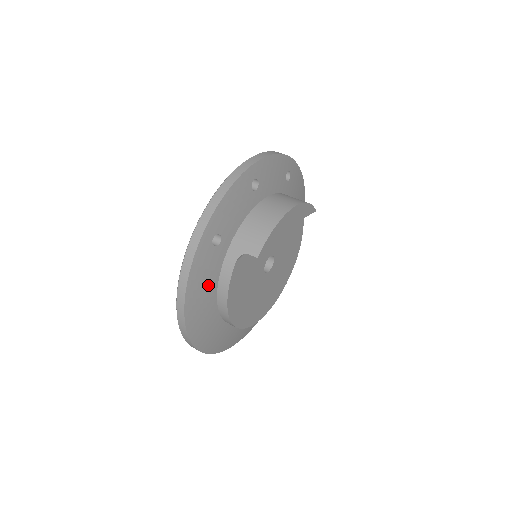
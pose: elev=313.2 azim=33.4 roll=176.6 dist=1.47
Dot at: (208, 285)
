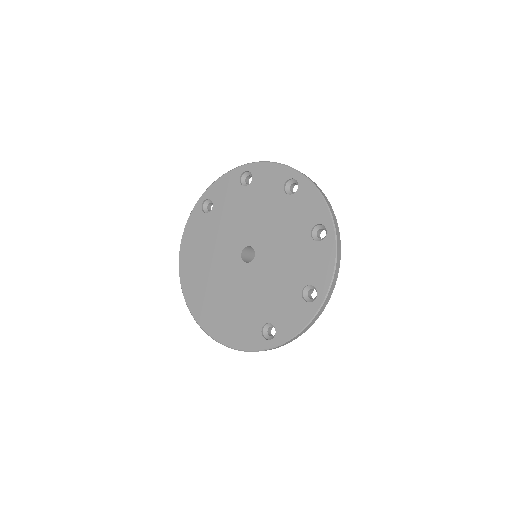
Dot at: occluded
